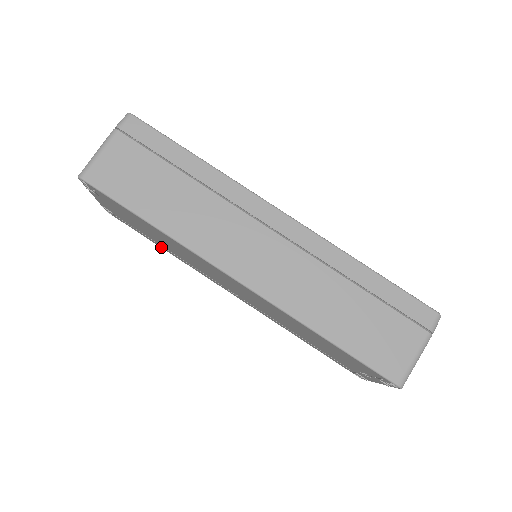
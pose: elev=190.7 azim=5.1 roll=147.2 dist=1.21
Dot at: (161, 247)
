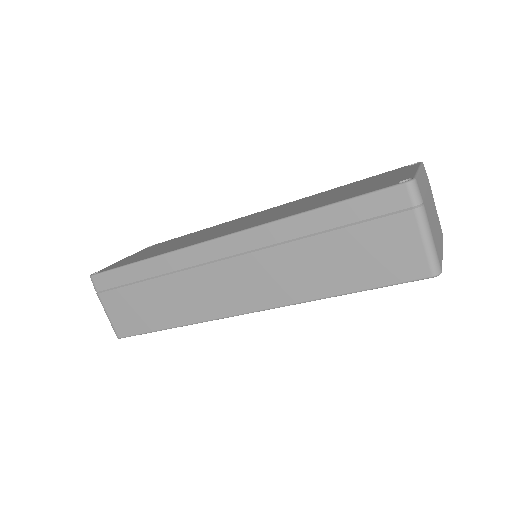
Dot at: occluded
